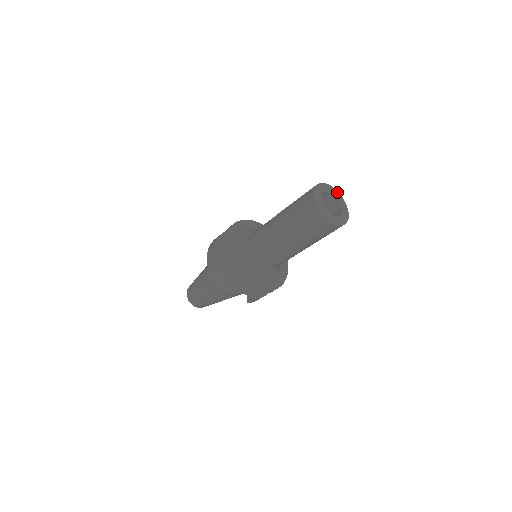
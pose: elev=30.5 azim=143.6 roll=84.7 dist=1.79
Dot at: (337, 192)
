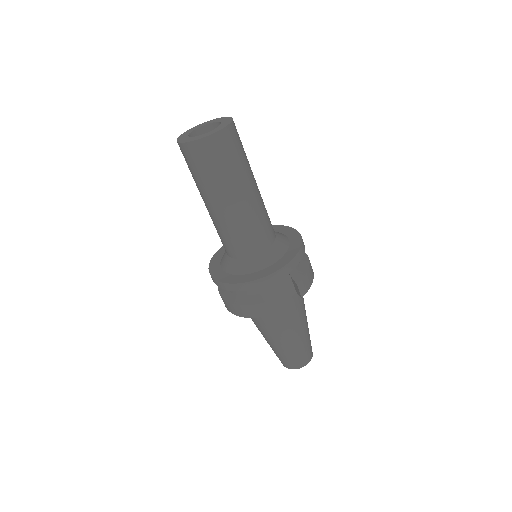
Dot at: (207, 122)
